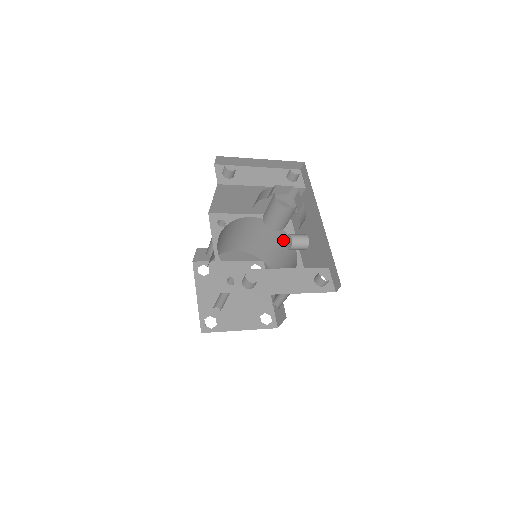
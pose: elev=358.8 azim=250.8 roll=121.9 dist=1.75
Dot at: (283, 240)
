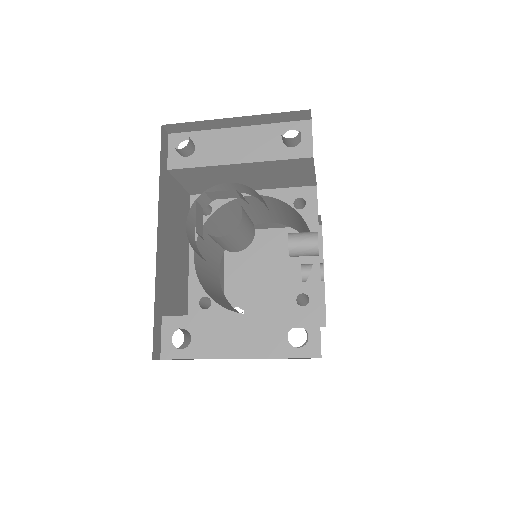
Dot at: (305, 225)
